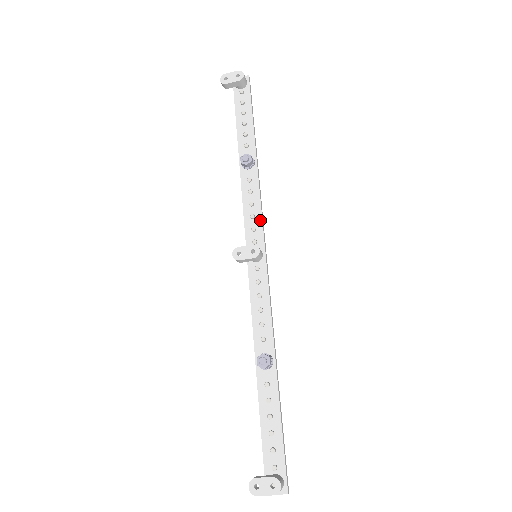
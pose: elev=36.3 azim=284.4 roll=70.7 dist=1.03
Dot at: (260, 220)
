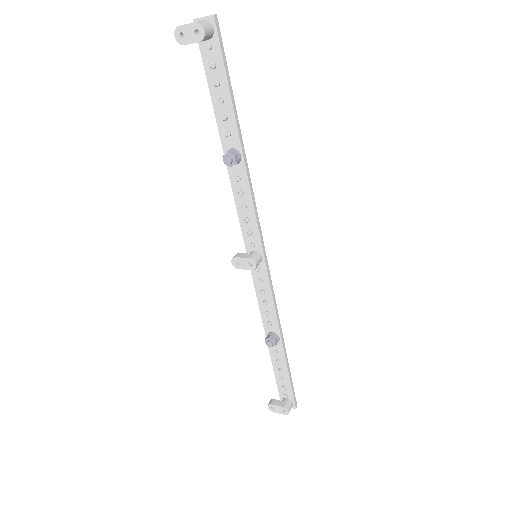
Dot at: (255, 224)
